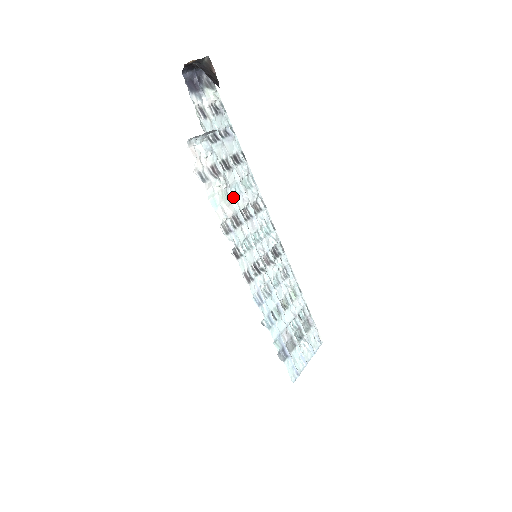
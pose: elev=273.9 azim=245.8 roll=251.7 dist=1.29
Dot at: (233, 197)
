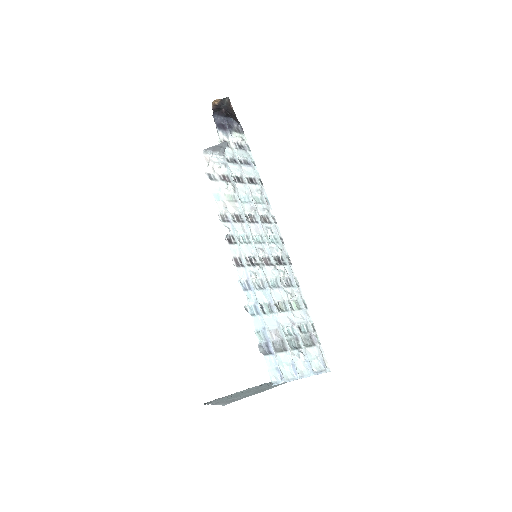
Dot at: (239, 201)
